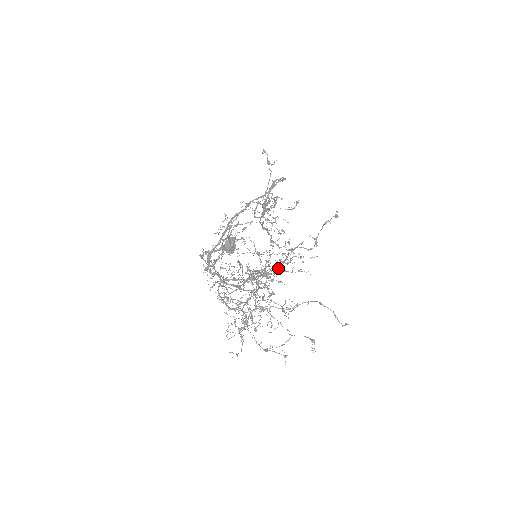
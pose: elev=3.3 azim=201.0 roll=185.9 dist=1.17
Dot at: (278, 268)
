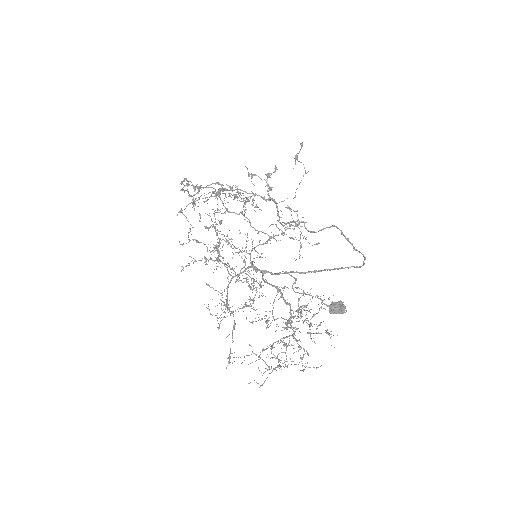
Dot at: (245, 265)
